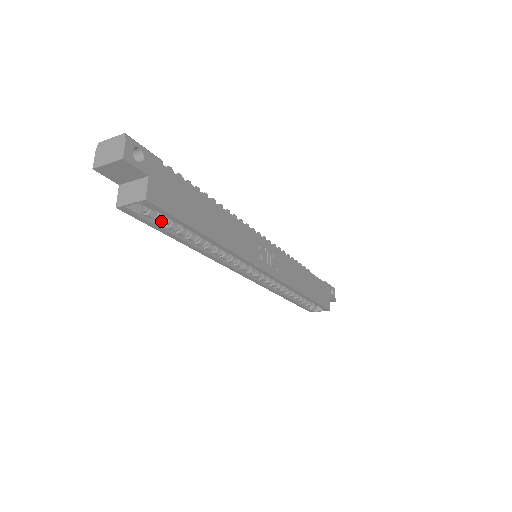
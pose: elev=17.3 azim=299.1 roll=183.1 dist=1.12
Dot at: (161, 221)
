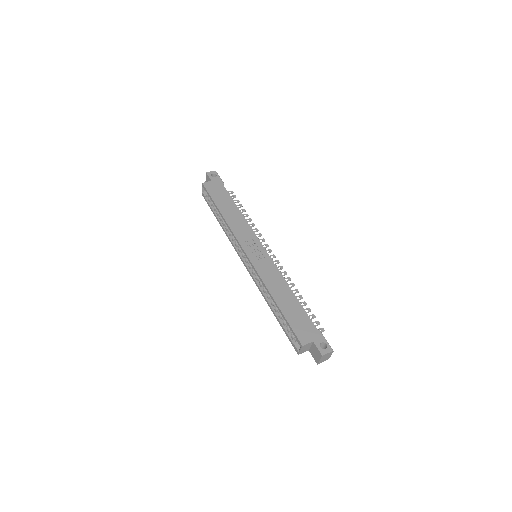
Dot at: (212, 204)
